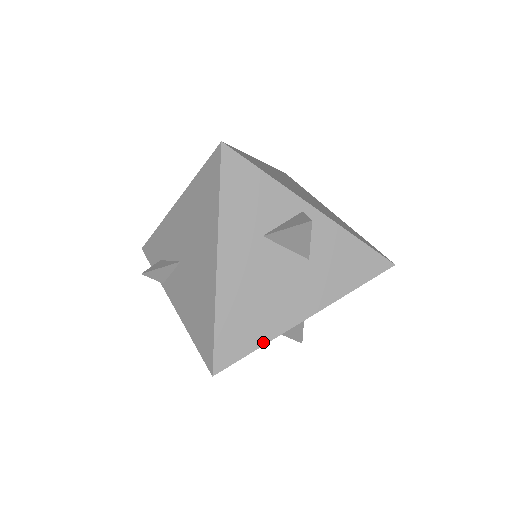
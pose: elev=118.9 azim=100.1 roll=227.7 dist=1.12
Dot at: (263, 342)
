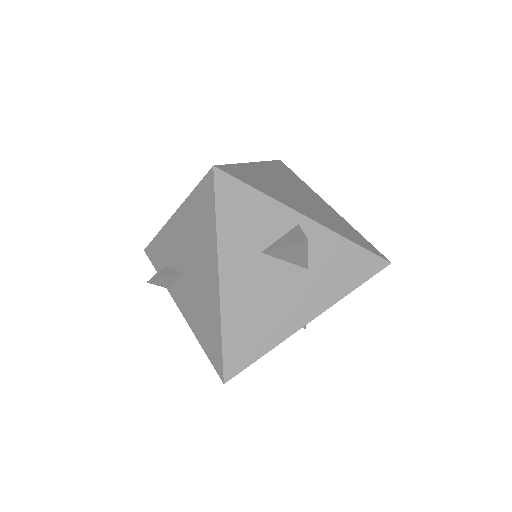
Dot at: (268, 349)
